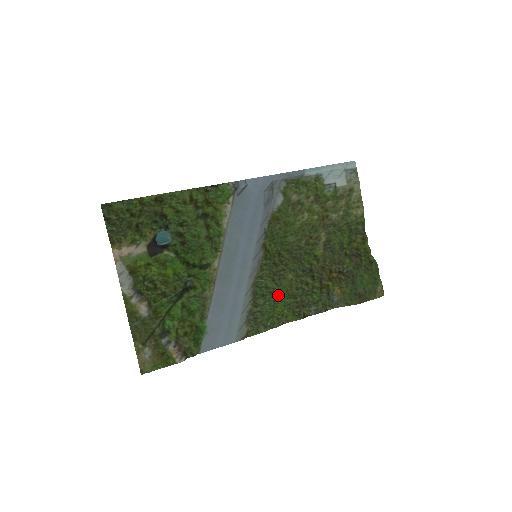
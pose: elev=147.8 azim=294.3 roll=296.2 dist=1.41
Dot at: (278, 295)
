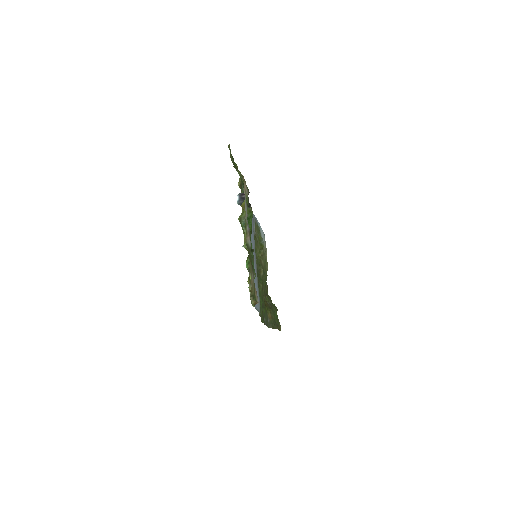
Dot at: occluded
